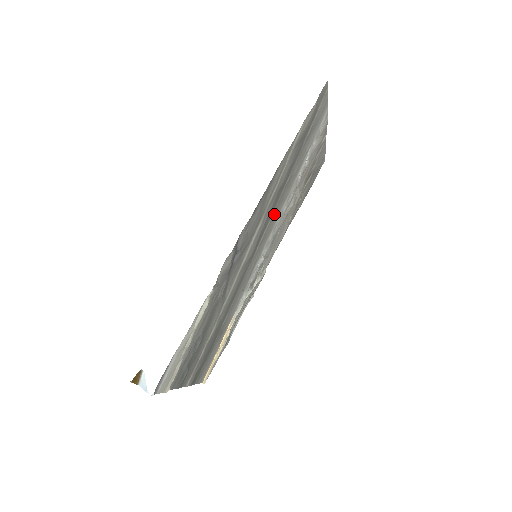
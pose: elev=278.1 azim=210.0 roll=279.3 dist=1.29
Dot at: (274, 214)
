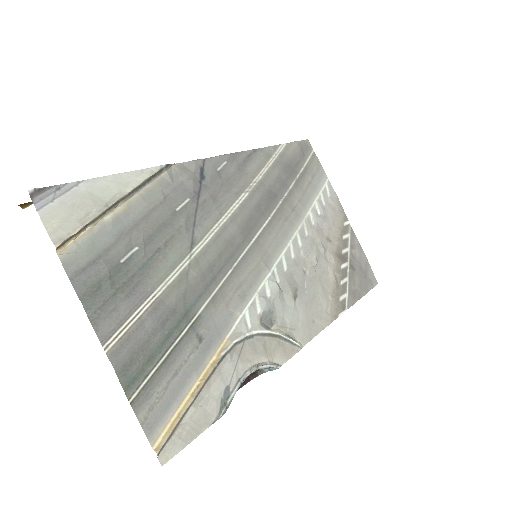
Dot at: (276, 222)
